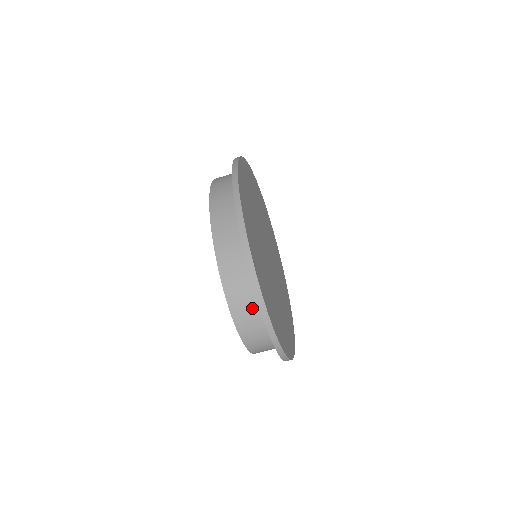
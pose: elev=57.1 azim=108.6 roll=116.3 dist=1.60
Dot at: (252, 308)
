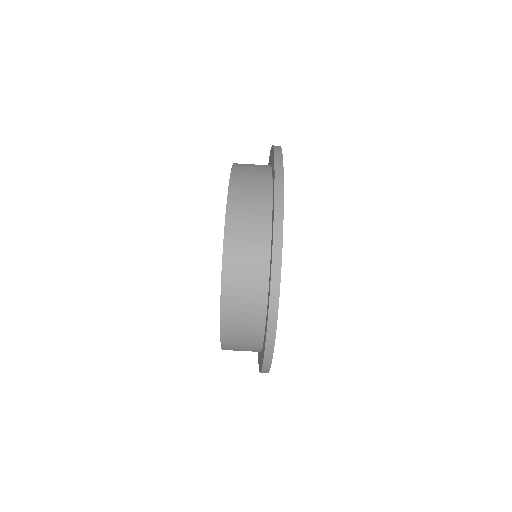
Dot at: (258, 199)
